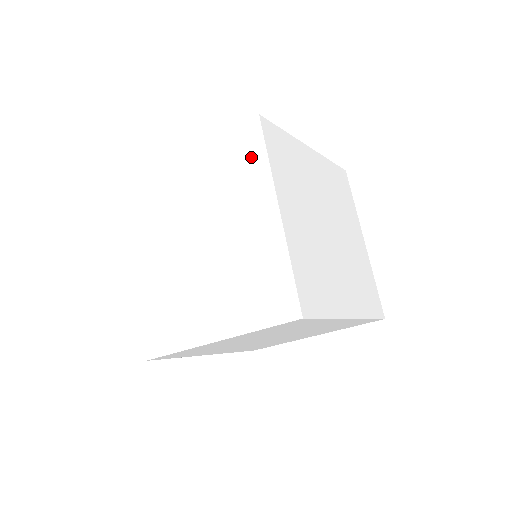
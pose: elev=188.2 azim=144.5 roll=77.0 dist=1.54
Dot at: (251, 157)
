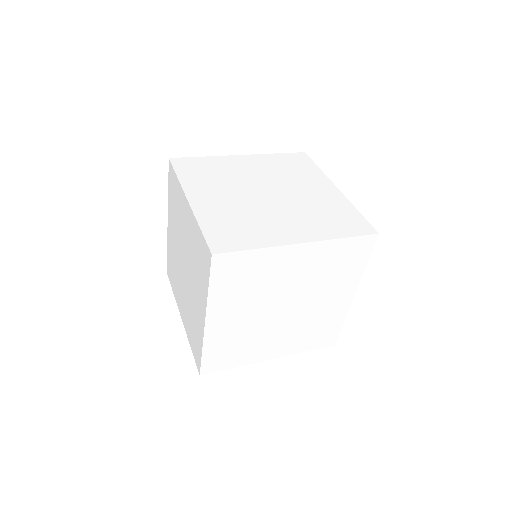
Dot at: (204, 271)
